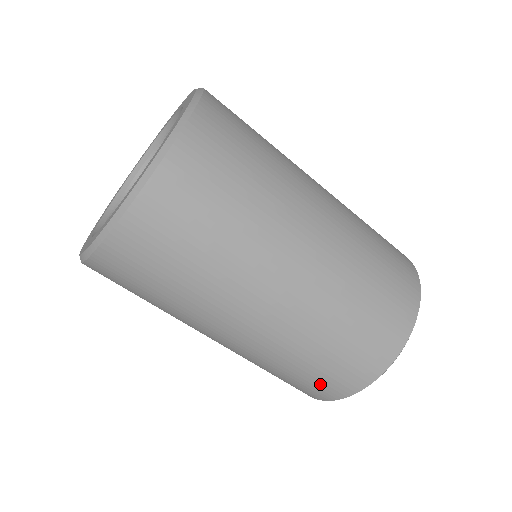
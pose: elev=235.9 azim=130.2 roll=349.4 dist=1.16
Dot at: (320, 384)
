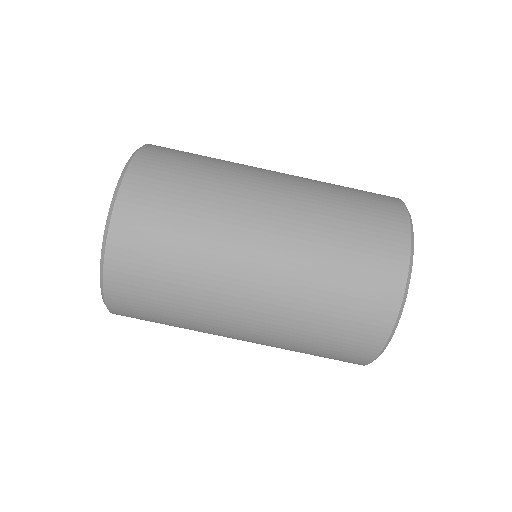
Dot at: (374, 260)
